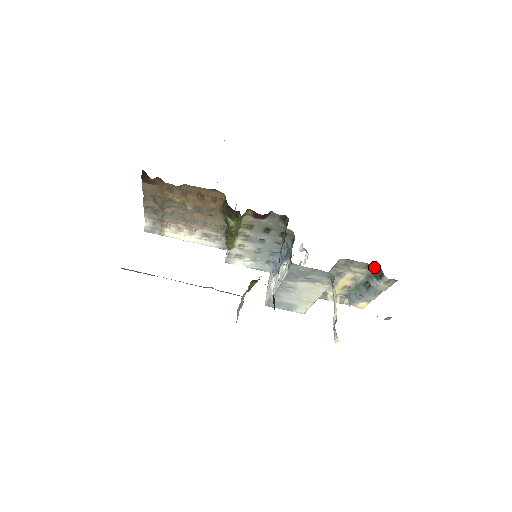
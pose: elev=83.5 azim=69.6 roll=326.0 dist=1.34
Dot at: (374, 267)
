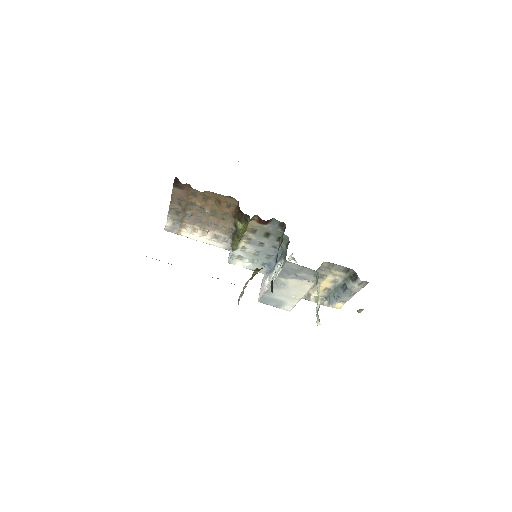
Dot at: (351, 271)
